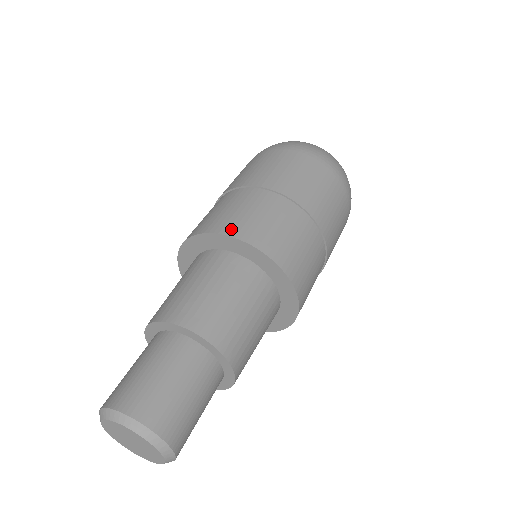
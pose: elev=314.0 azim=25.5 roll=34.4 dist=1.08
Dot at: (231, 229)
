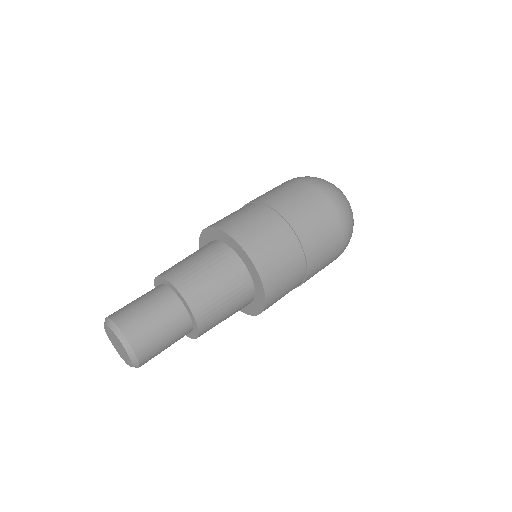
Dot at: (228, 227)
